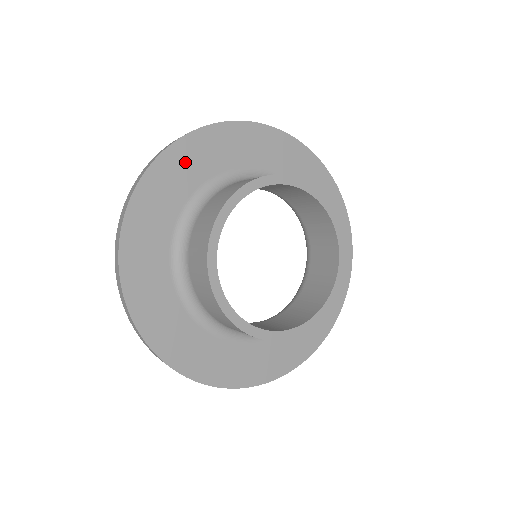
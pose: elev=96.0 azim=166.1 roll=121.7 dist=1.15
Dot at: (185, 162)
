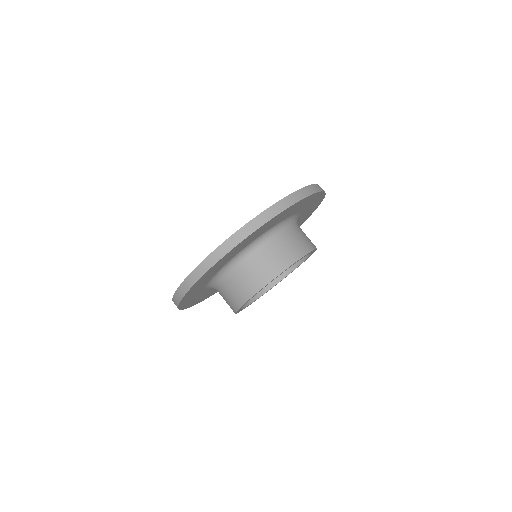
Dot at: (267, 226)
